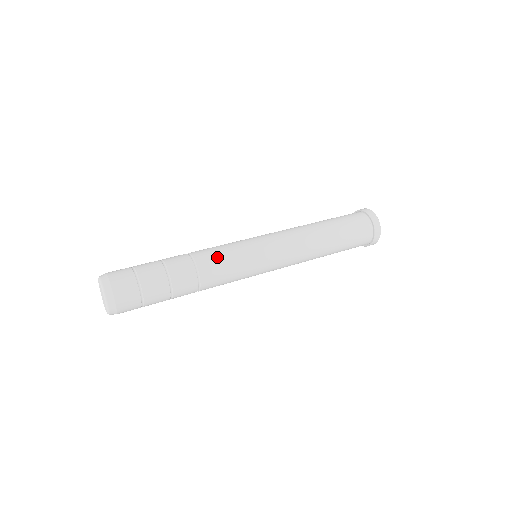
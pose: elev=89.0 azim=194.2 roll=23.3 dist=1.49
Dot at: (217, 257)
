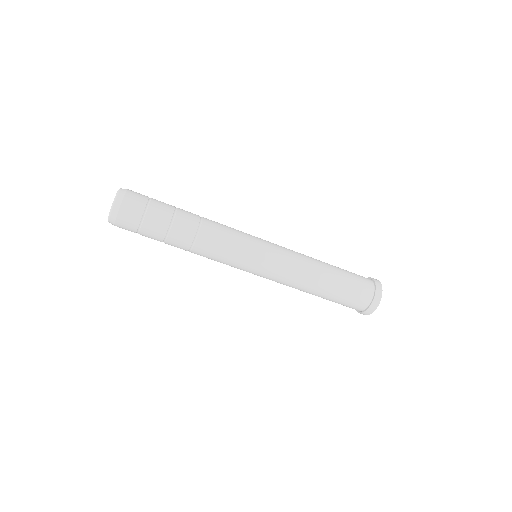
Dot at: (215, 250)
